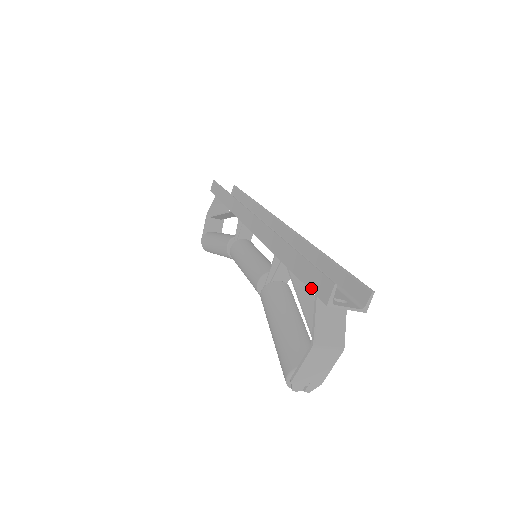
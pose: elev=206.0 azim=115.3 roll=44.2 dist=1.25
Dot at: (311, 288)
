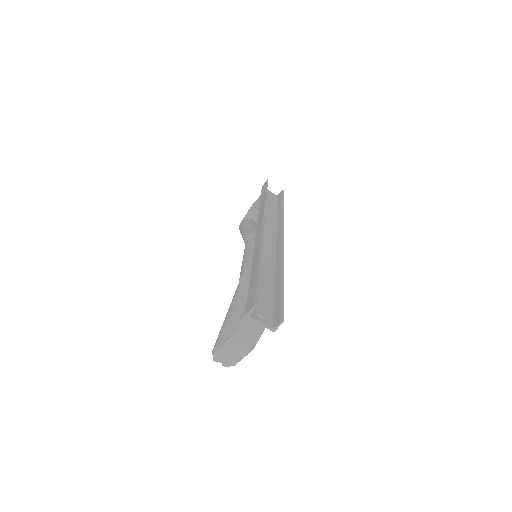
Dot at: (248, 299)
